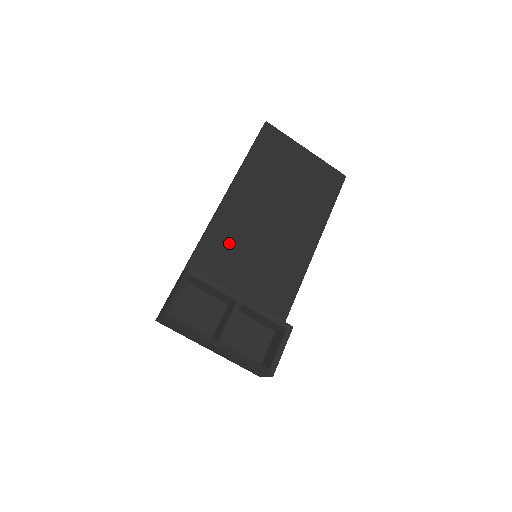
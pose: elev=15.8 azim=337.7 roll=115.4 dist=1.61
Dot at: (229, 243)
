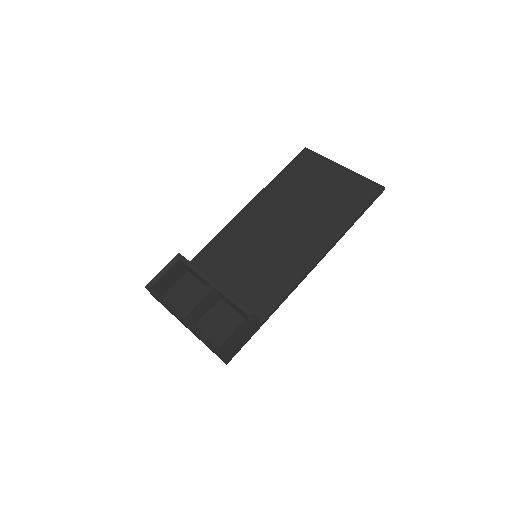
Dot at: (235, 244)
